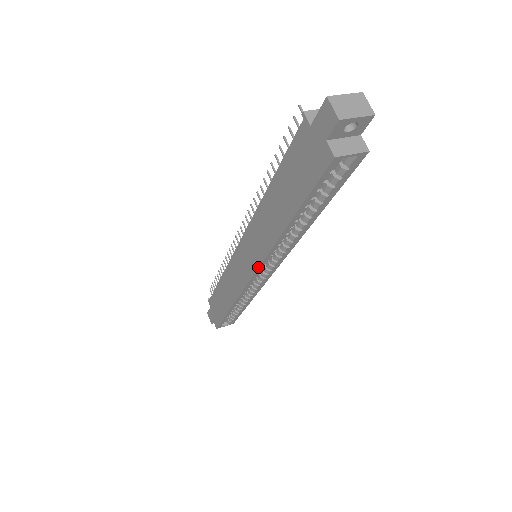
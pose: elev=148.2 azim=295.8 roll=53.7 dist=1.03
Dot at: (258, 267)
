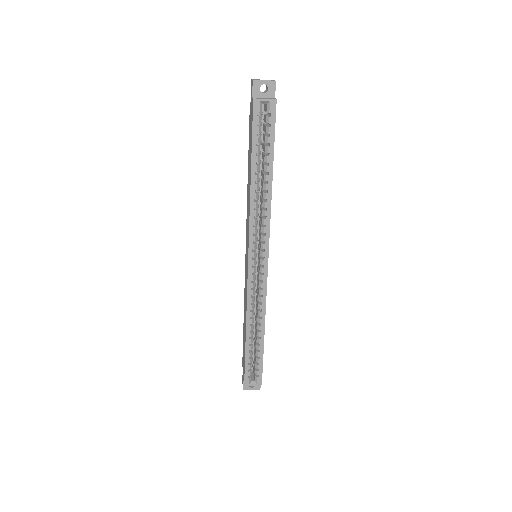
Dot at: (248, 244)
